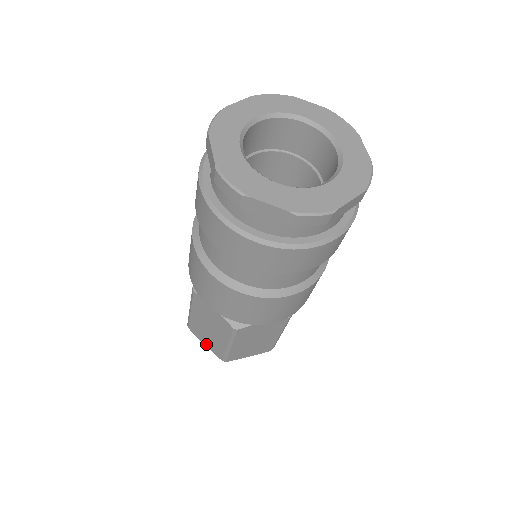
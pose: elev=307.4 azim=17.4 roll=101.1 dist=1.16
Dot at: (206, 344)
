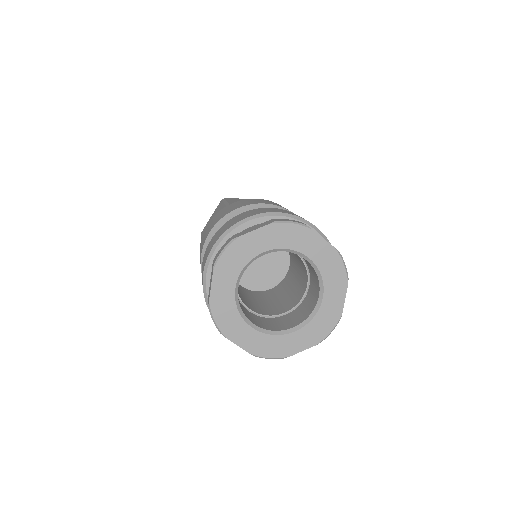
Dot at: occluded
